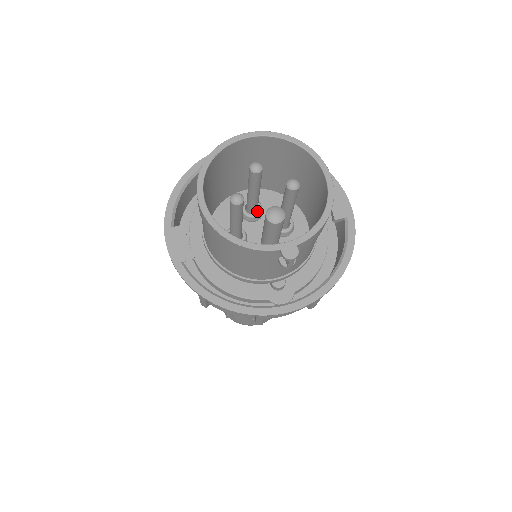
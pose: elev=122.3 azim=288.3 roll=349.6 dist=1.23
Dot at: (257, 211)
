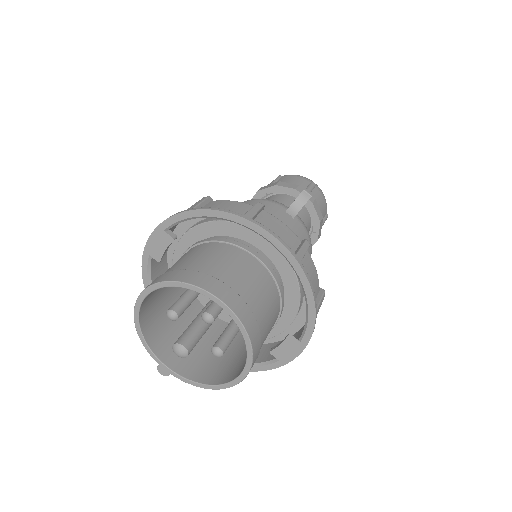
Dot at: occluded
